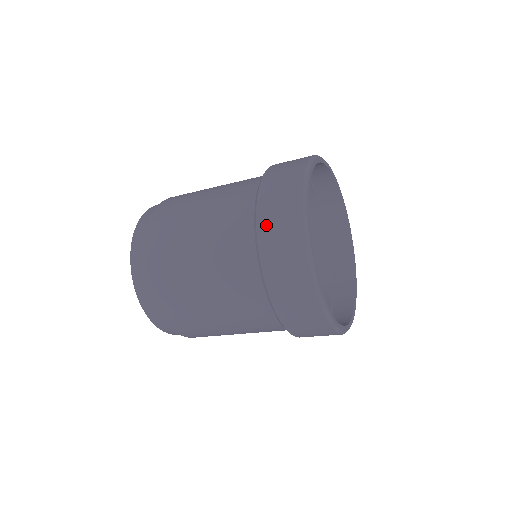
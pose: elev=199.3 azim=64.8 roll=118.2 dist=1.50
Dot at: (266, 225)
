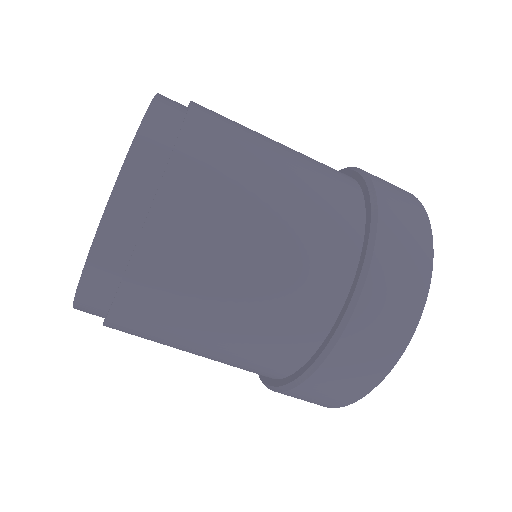
Dot at: (390, 237)
